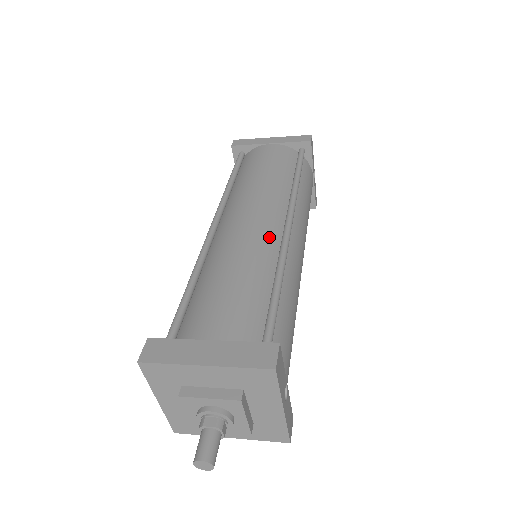
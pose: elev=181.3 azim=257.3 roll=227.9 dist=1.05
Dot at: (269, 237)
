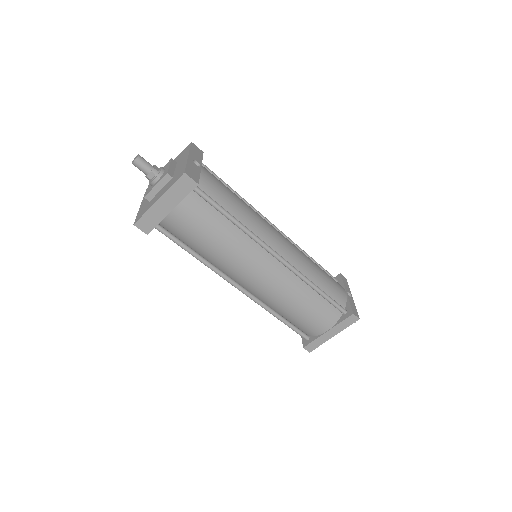
Dot at: occluded
